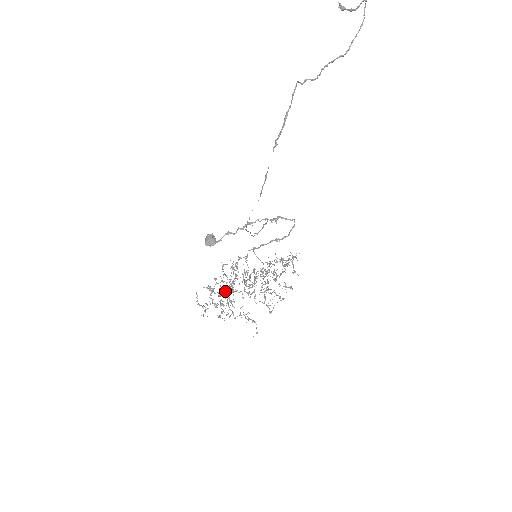
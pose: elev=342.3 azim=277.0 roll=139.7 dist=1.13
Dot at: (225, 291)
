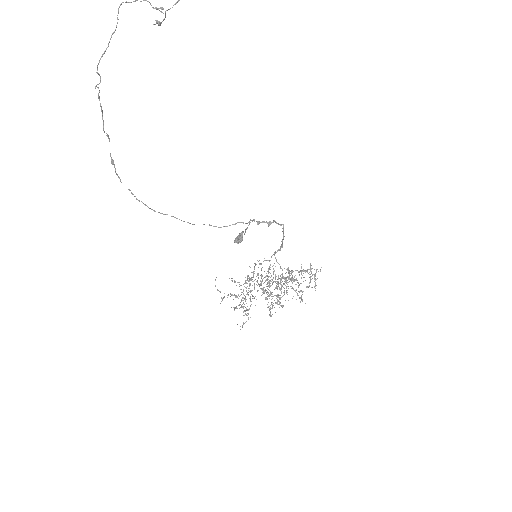
Dot at: occluded
